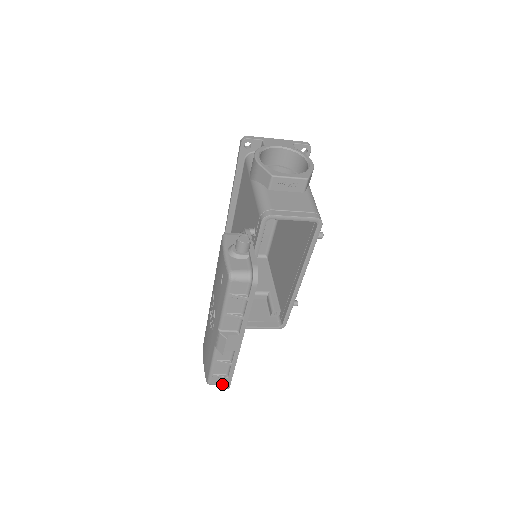
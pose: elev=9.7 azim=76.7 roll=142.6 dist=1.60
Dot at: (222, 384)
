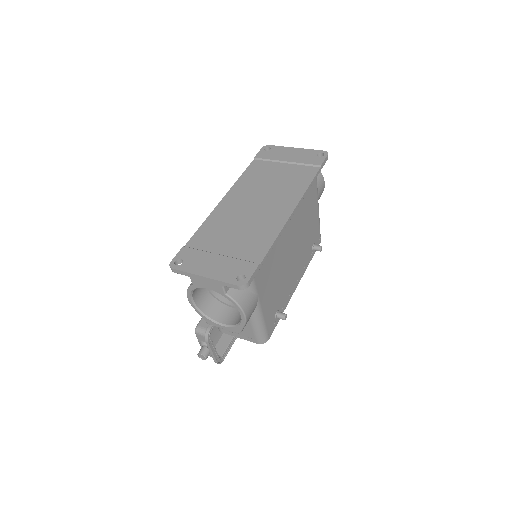
Dot at: occluded
